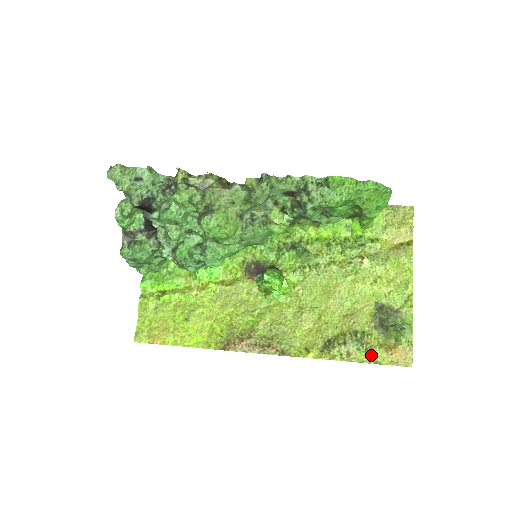
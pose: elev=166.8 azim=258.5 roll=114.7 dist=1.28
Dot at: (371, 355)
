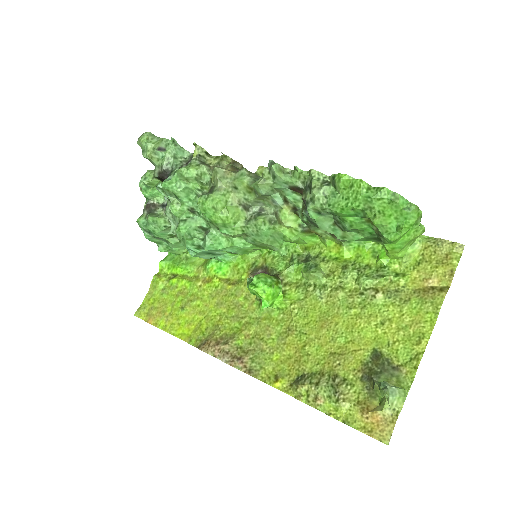
Dot at: (341, 409)
